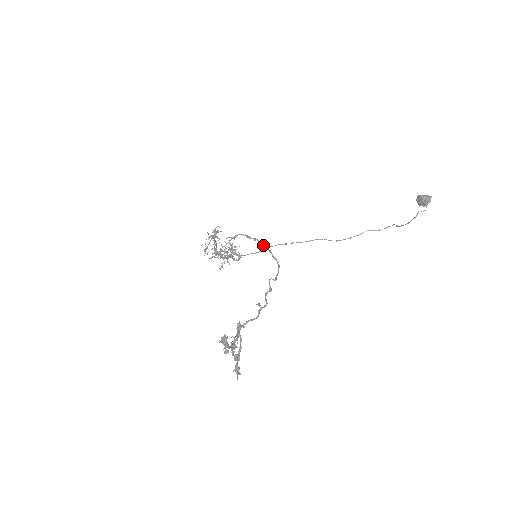
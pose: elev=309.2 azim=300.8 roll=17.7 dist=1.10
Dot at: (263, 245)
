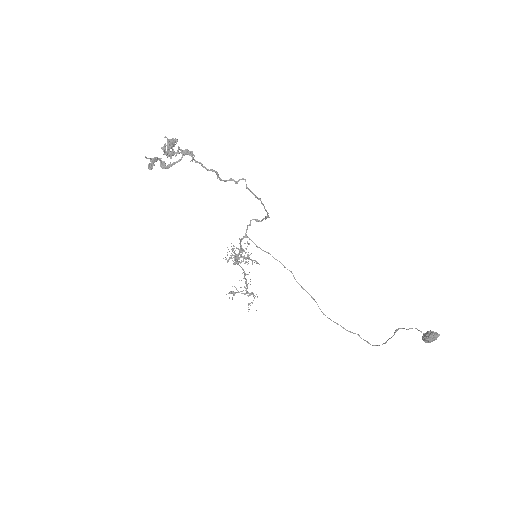
Dot at: (268, 217)
